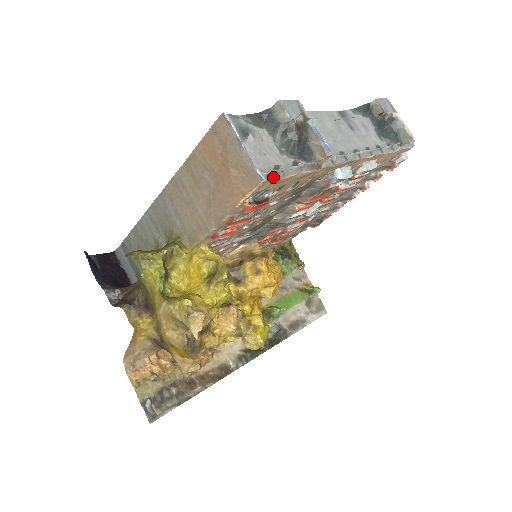
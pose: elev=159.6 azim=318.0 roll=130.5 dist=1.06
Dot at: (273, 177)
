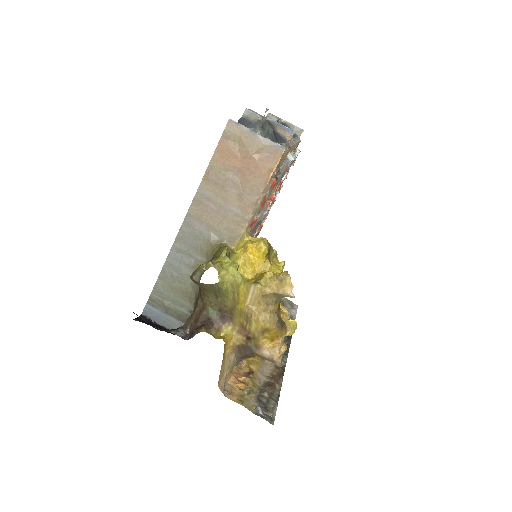
Dot at: occluded
